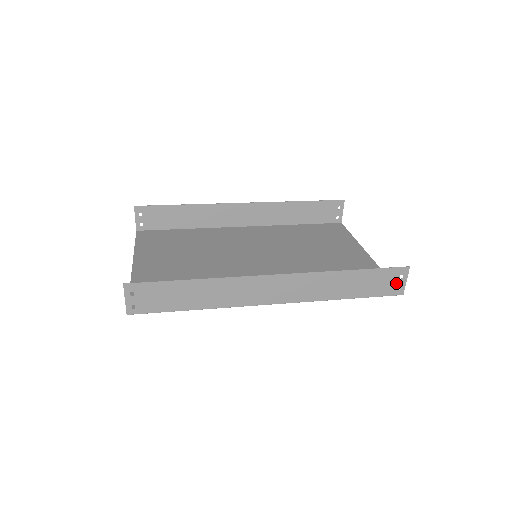
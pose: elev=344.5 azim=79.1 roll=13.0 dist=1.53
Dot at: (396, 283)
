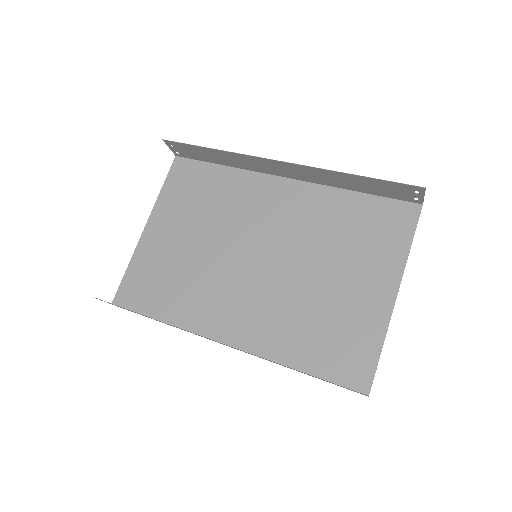
Dot at: occluded
